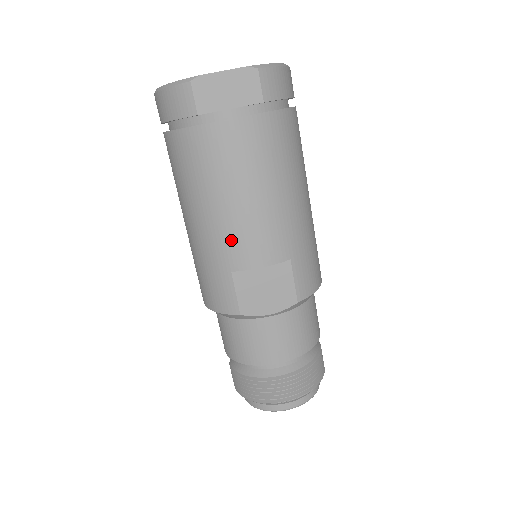
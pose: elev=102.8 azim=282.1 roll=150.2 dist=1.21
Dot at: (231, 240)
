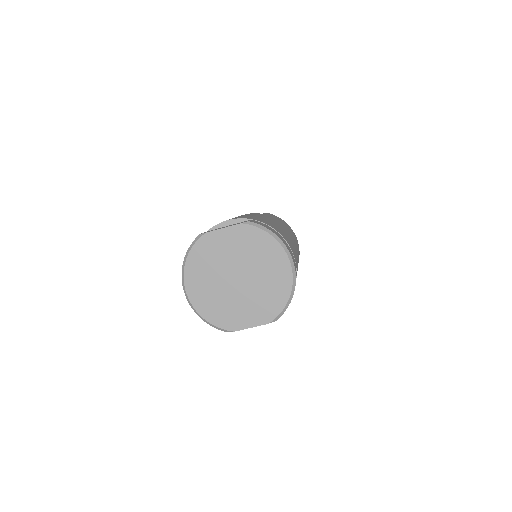
Dot at: occluded
